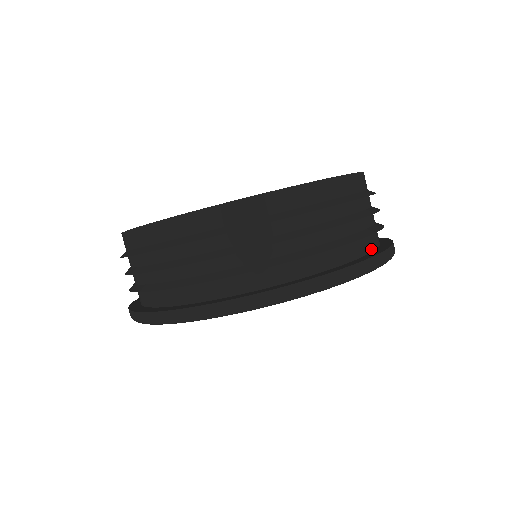
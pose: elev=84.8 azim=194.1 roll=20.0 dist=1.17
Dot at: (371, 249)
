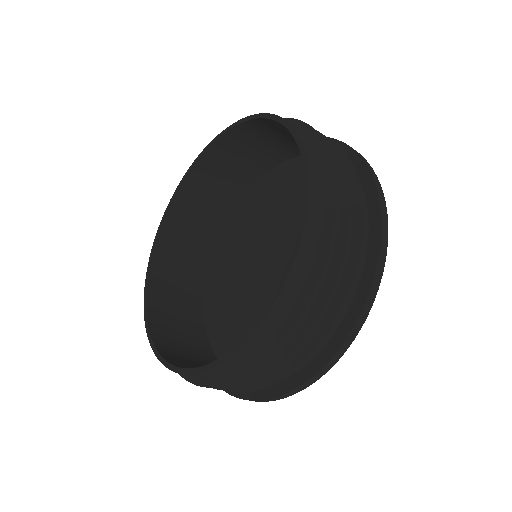
Dot at: (355, 286)
